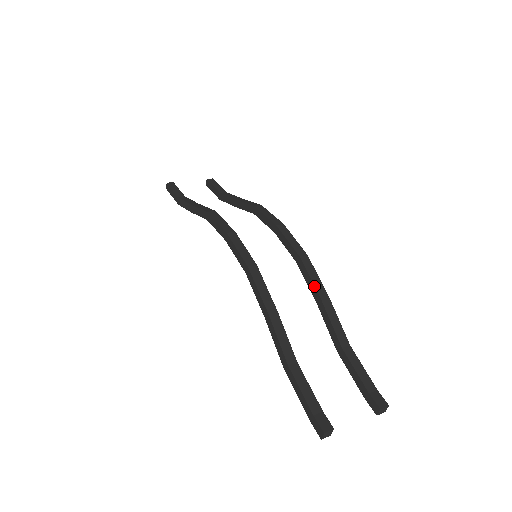
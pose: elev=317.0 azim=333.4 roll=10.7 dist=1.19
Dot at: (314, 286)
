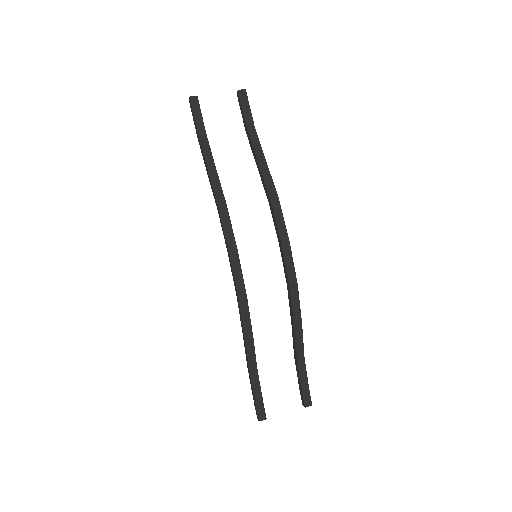
Dot at: (292, 315)
